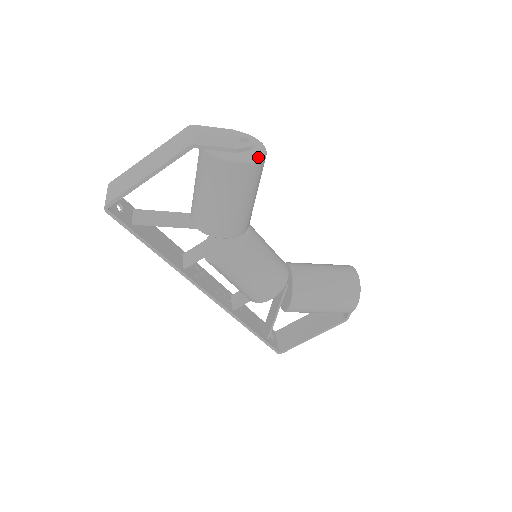
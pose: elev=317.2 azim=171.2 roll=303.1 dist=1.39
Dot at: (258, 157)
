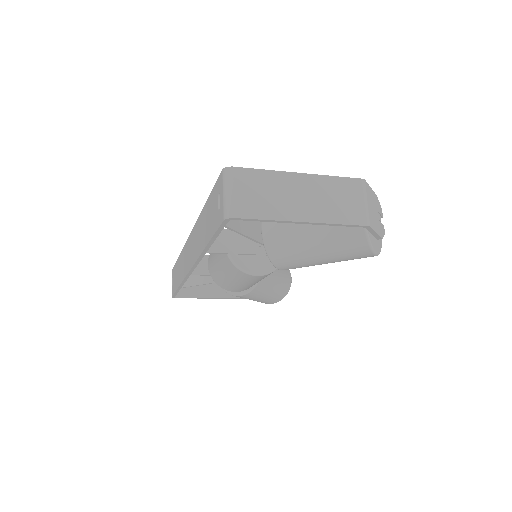
Dot at: (381, 246)
